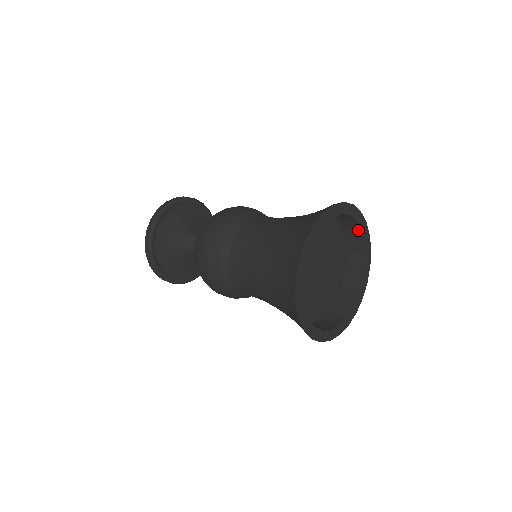
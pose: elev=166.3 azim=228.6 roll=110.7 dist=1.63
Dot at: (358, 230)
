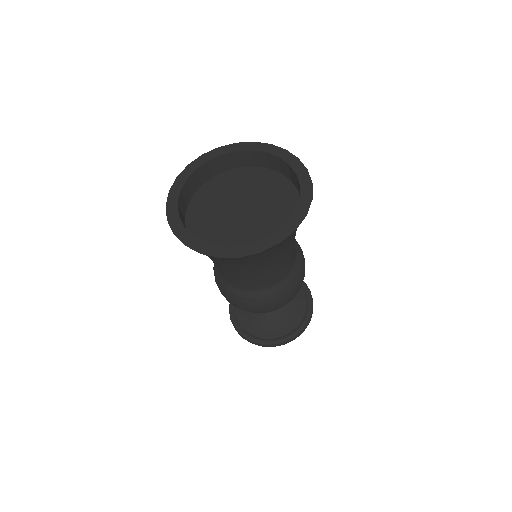
Dot at: occluded
